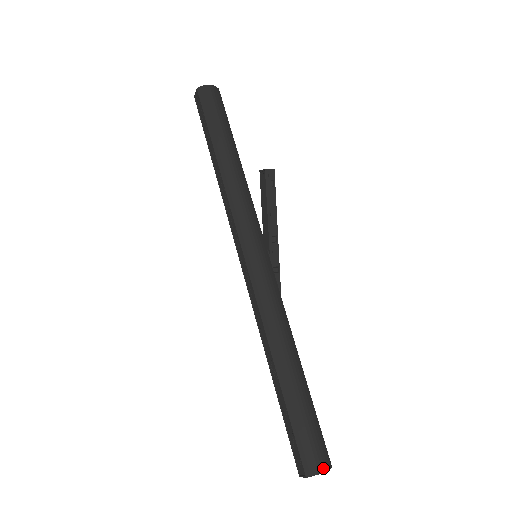
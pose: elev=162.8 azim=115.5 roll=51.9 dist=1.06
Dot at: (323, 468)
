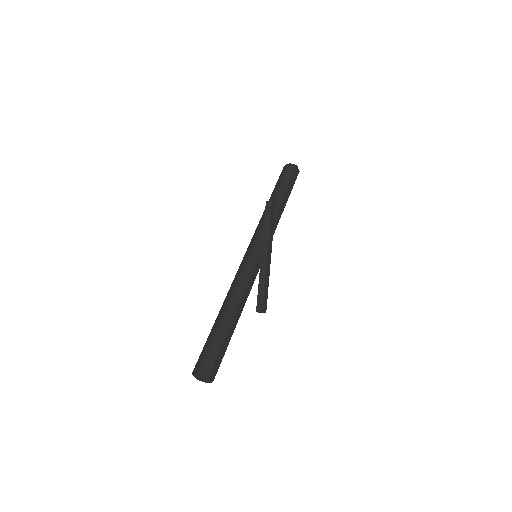
Dot at: (200, 371)
